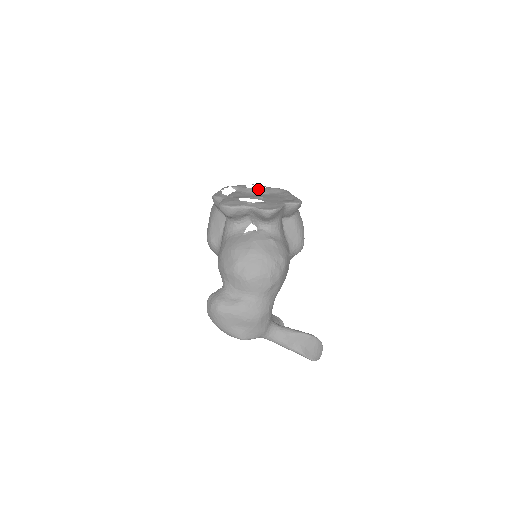
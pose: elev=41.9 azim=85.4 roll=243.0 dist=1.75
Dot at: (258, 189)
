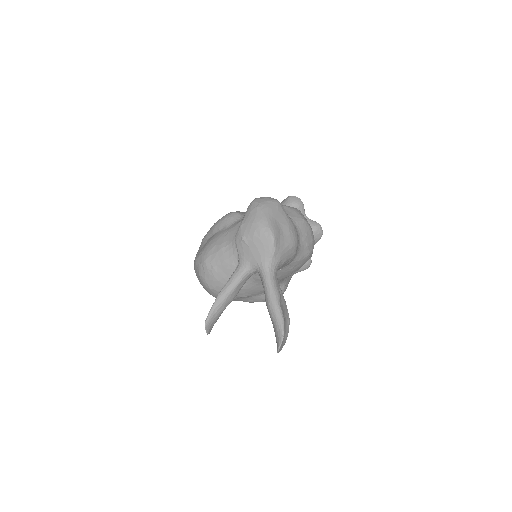
Dot at: occluded
